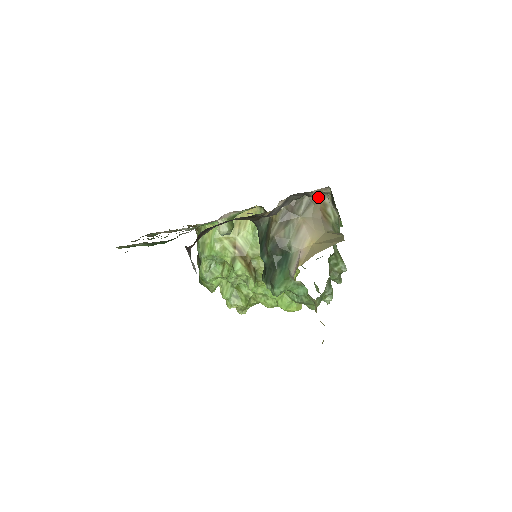
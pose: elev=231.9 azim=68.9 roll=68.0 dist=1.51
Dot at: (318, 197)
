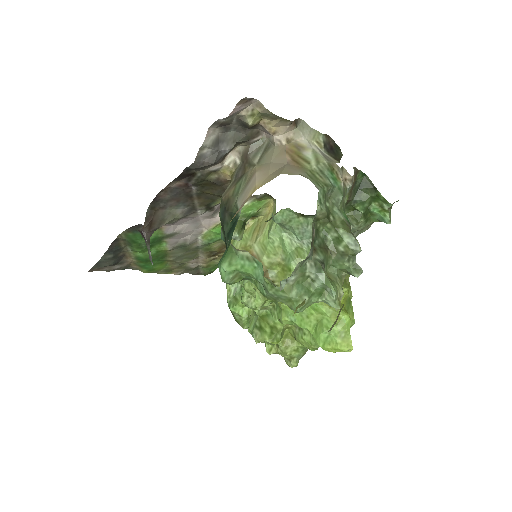
Dot at: (275, 132)
